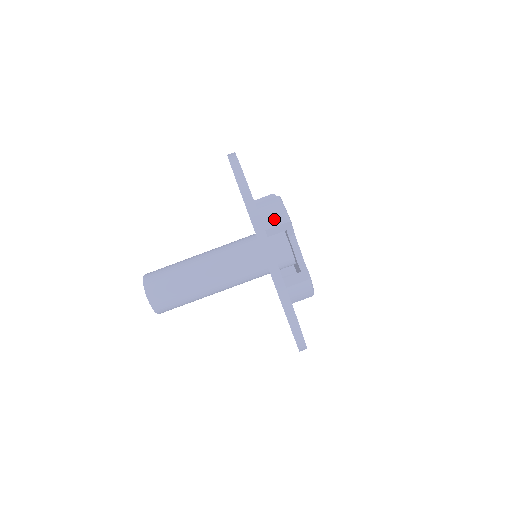
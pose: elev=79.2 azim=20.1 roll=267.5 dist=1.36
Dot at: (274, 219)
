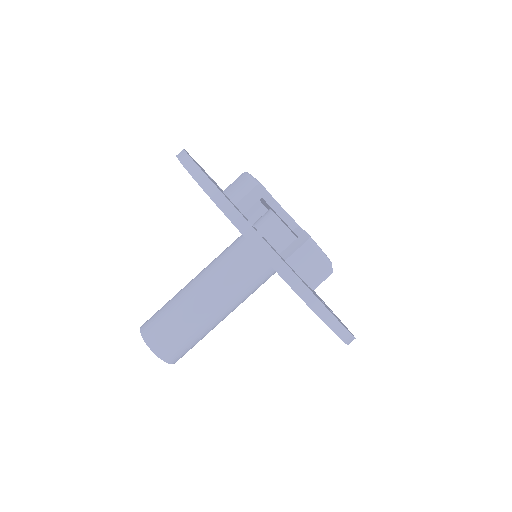
Dot at: (242, 190)
